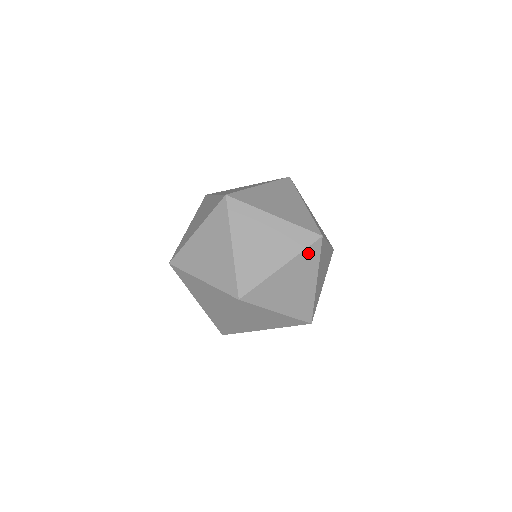
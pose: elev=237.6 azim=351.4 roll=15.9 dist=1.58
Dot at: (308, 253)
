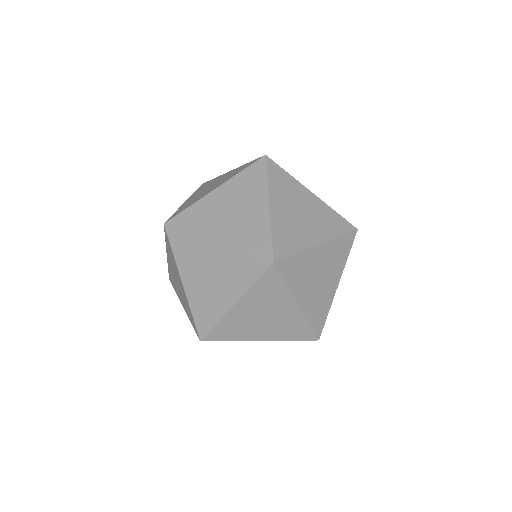
Dot at: (273, 177)
